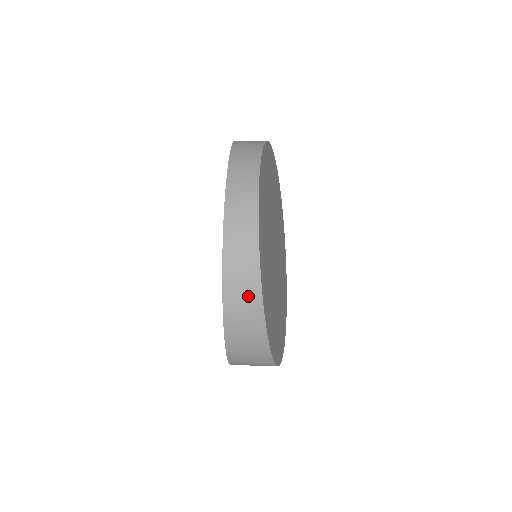
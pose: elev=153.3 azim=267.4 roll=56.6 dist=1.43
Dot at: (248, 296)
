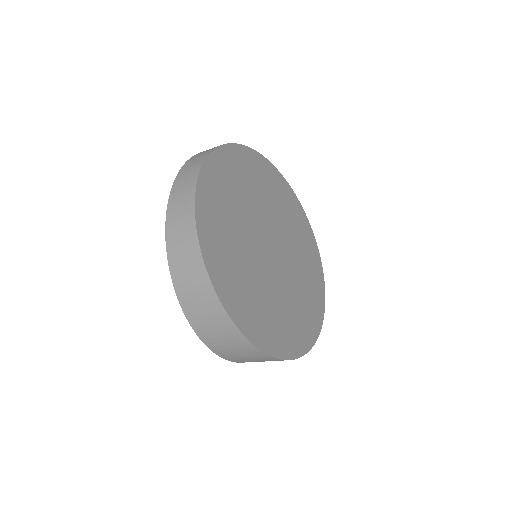
Dot at: (184, 215)
